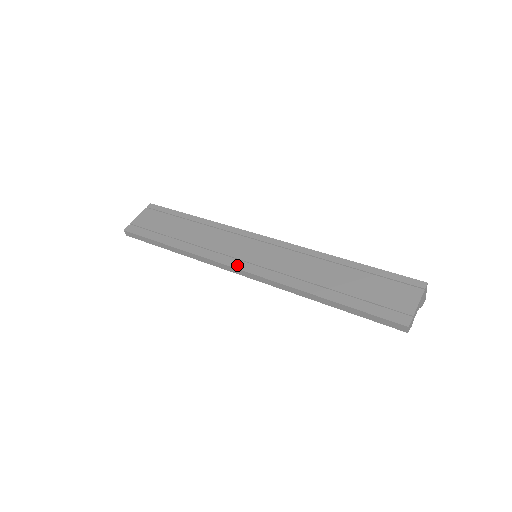
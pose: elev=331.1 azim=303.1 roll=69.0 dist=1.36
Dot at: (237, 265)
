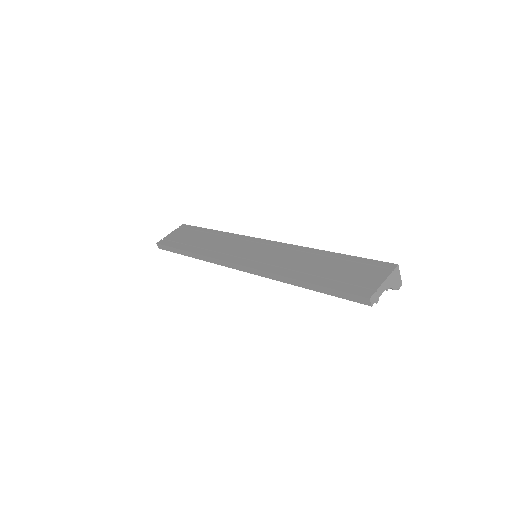
Dot at: (236, 261)
